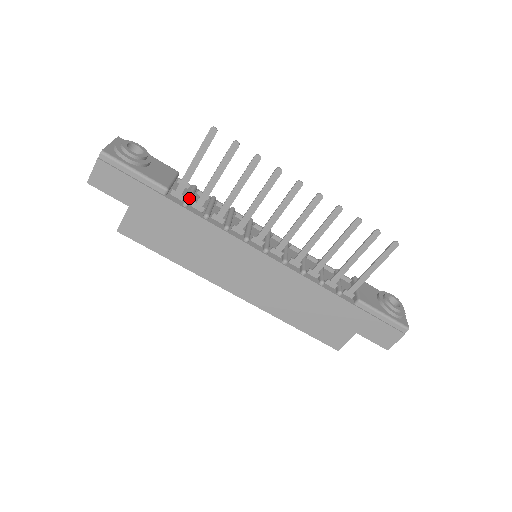
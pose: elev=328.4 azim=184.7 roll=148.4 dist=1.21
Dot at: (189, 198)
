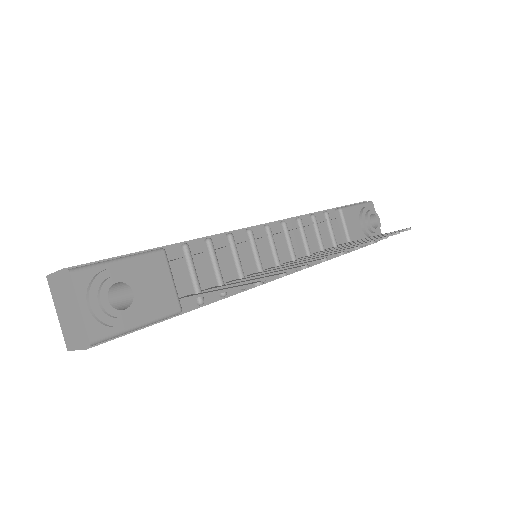
Dot at: (199, 289)
